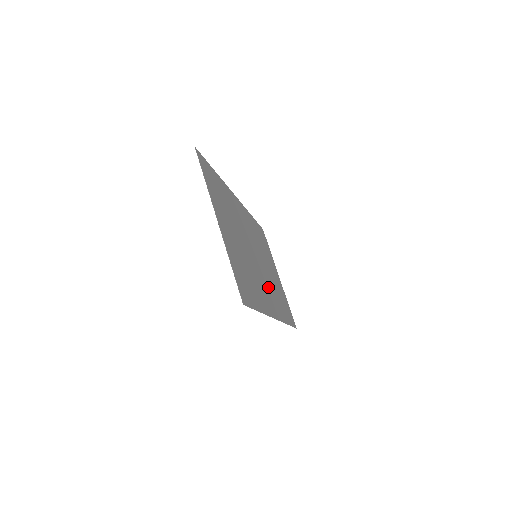
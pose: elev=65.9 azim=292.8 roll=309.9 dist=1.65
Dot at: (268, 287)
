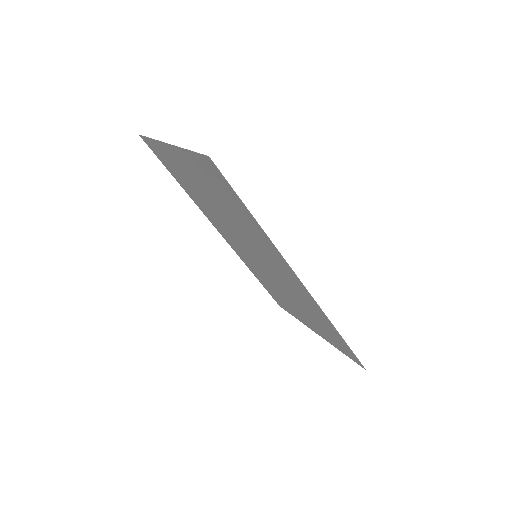
Dot at: (284, 278)
